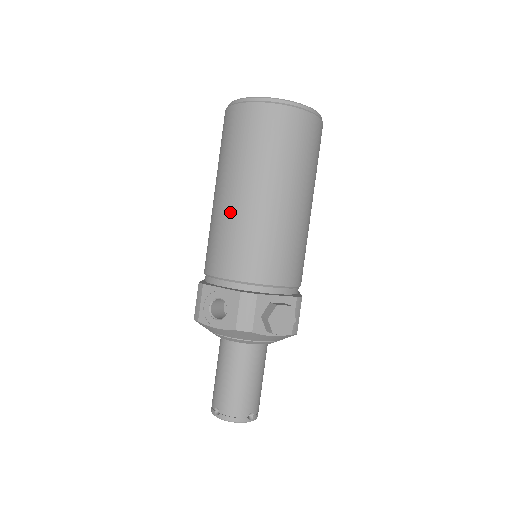
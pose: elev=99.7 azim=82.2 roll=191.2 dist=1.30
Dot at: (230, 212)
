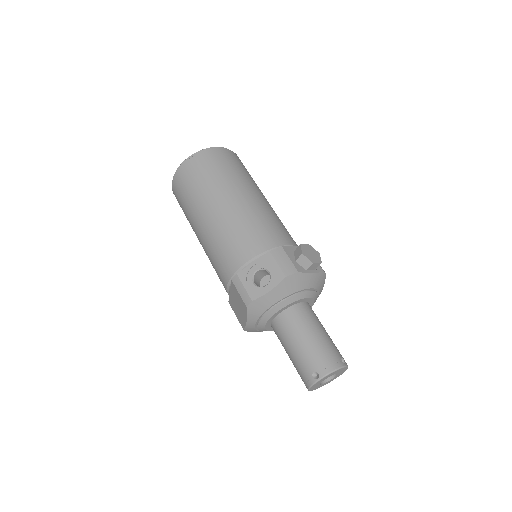
Dot at: (222, 220)
